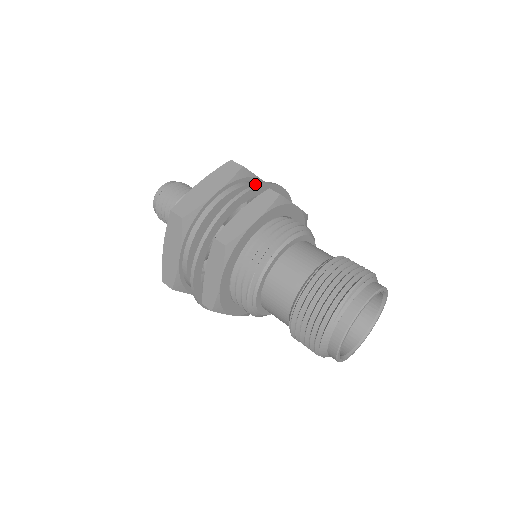
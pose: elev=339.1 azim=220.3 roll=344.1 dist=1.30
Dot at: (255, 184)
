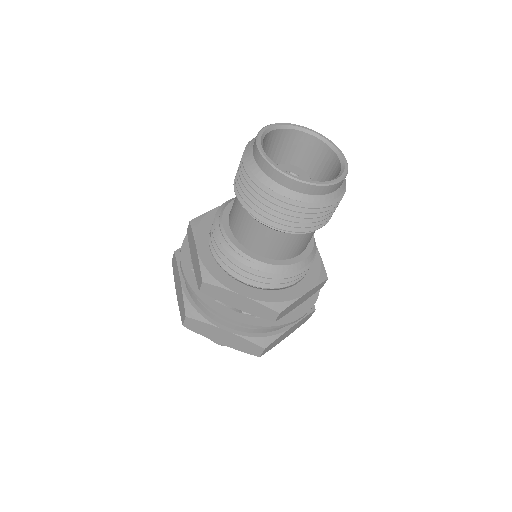
Dot at: occluded
